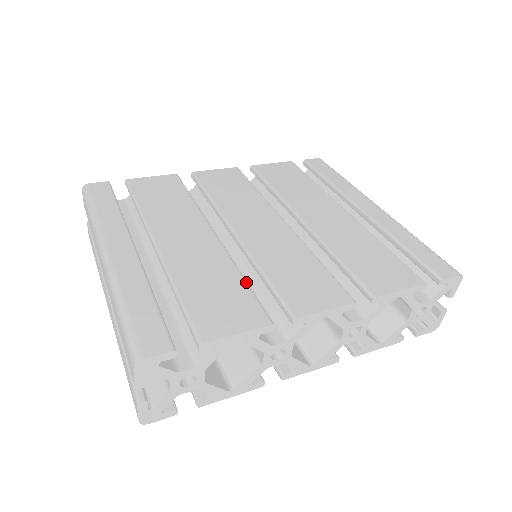
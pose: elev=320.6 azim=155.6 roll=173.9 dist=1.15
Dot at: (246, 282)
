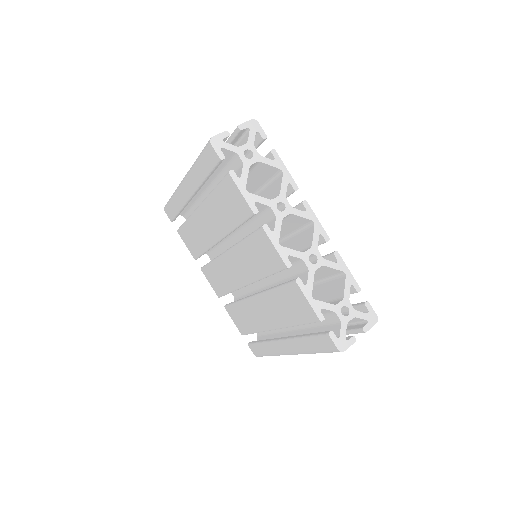
Dot at: occluded
